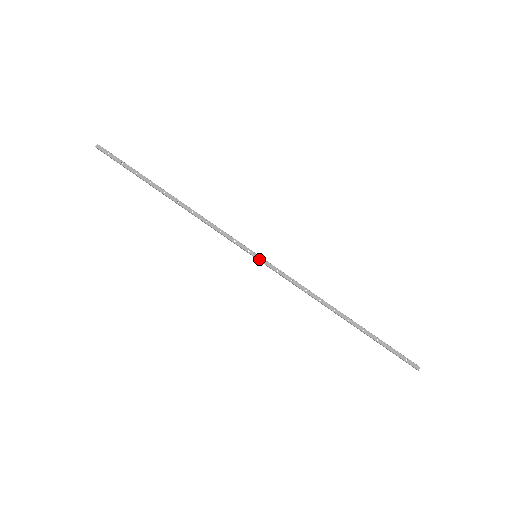
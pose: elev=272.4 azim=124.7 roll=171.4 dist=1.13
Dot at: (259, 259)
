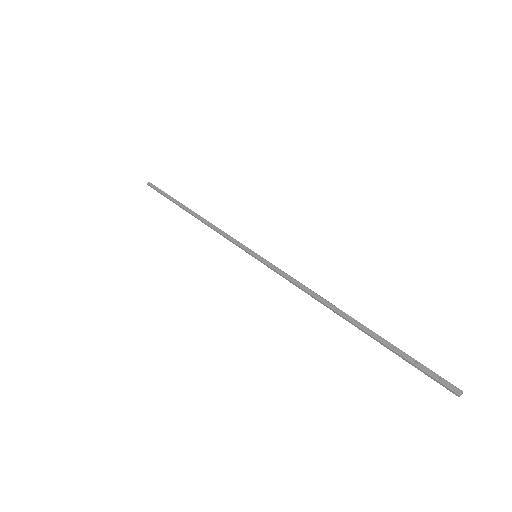
Dot at: (258, 258)
